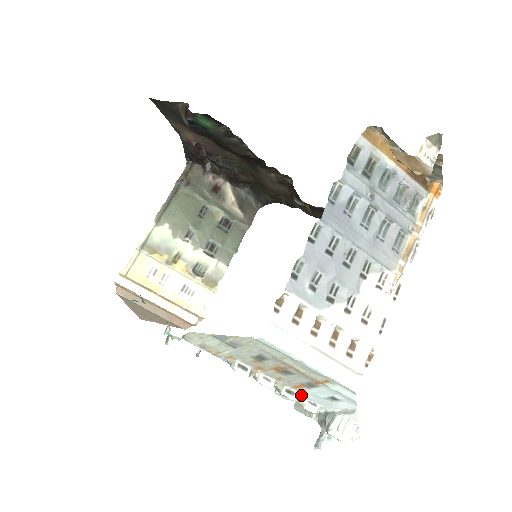
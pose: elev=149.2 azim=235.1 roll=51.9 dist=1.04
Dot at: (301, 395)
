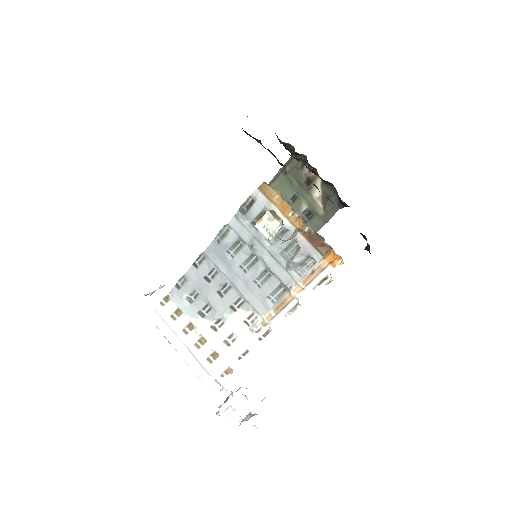
Dot at: occluded
